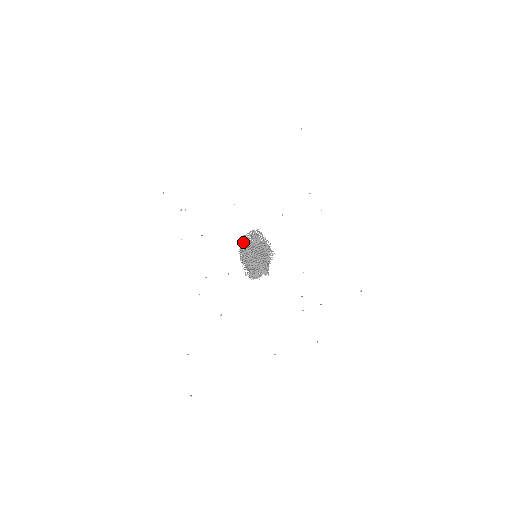
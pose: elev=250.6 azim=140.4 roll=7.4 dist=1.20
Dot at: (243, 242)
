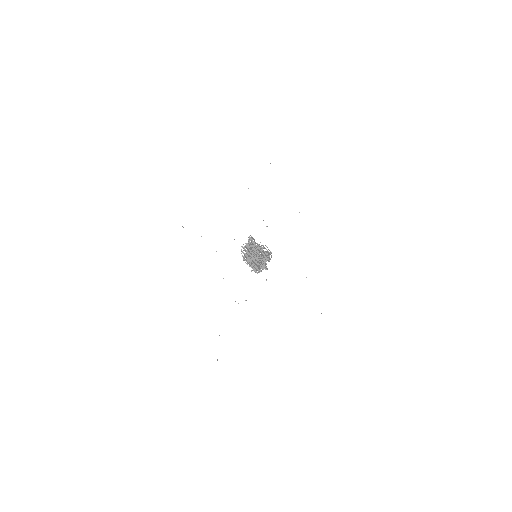
Dot at: (243, 248)
